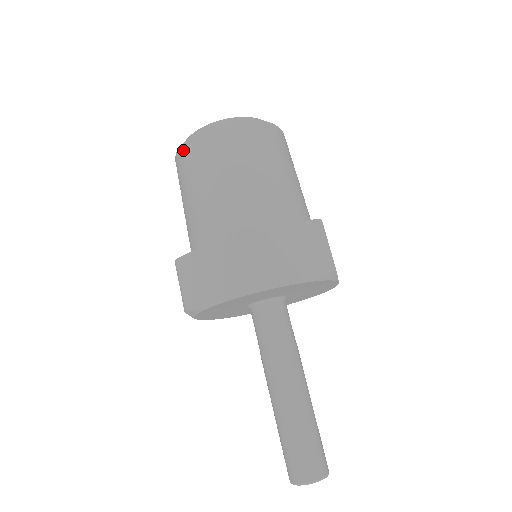
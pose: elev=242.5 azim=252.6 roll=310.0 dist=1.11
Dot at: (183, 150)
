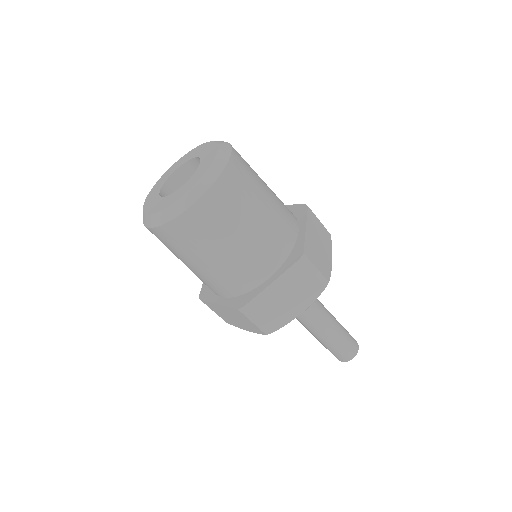
Dot at: (151, 232)
